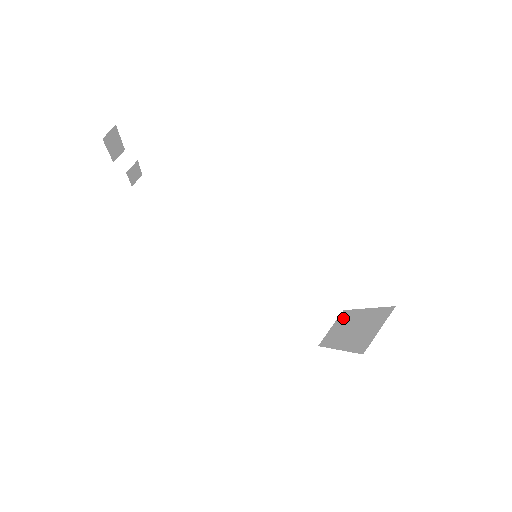
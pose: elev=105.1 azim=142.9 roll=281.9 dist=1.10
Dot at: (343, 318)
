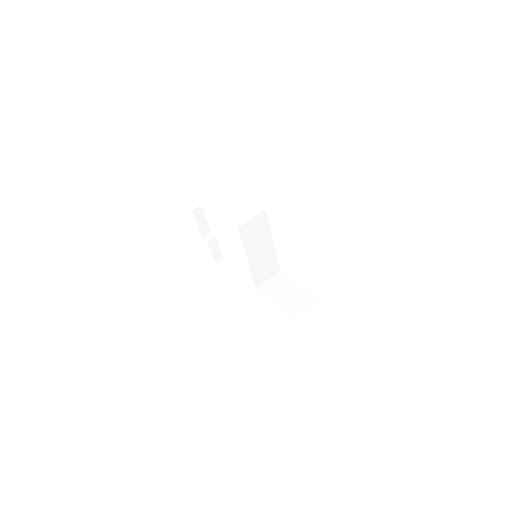
Dot at: occluded
